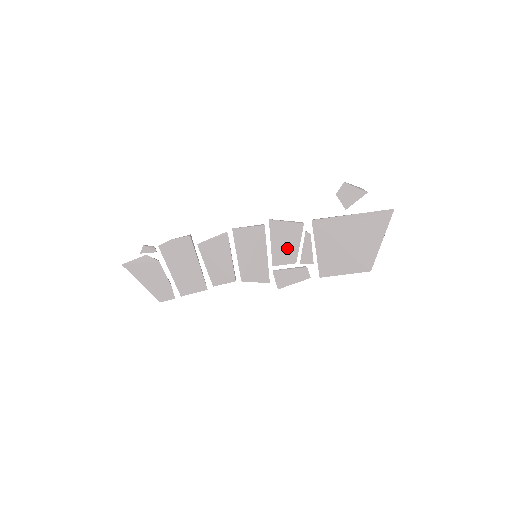
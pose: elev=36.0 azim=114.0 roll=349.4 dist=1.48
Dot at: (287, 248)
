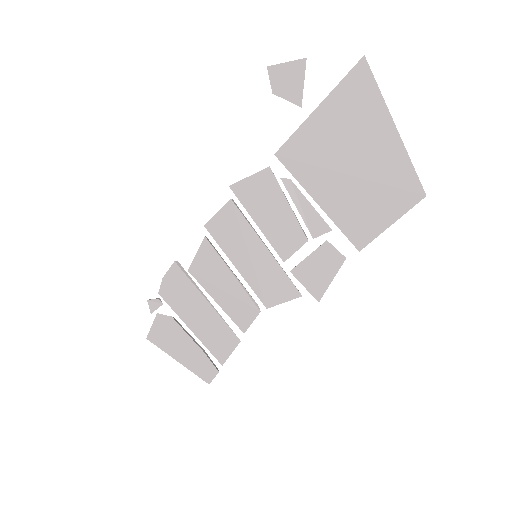
Dot at: (279, 221)
